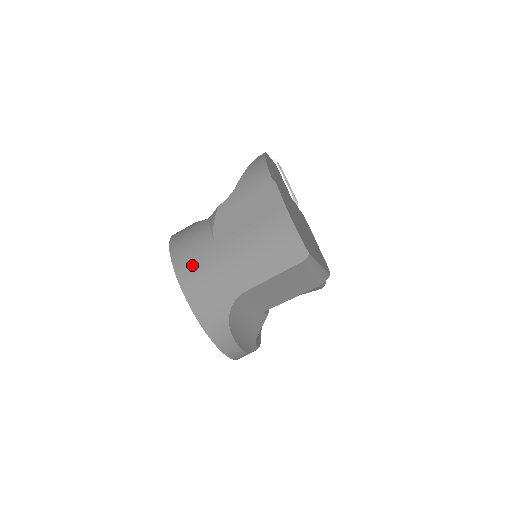
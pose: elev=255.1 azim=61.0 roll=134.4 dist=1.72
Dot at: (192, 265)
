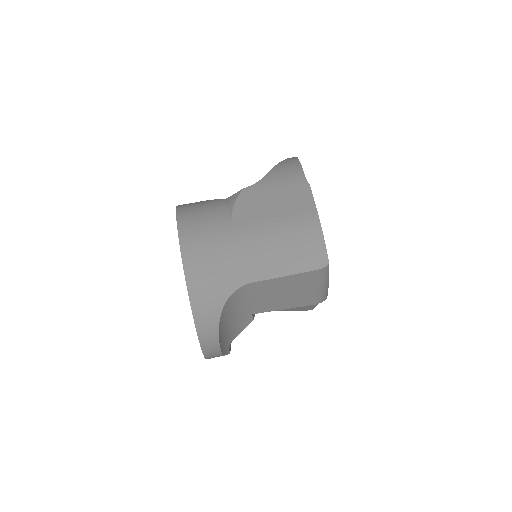
Dot at: (201, 238)
